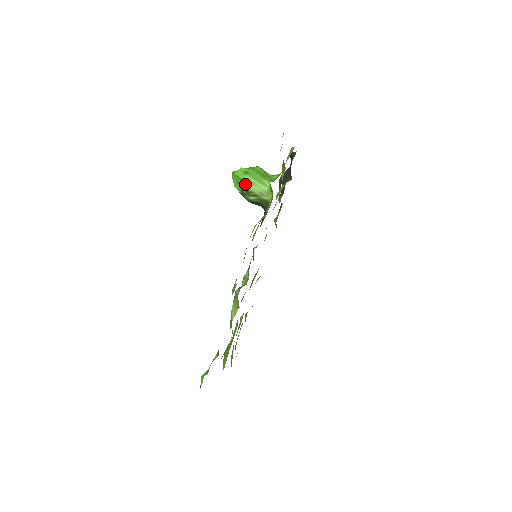
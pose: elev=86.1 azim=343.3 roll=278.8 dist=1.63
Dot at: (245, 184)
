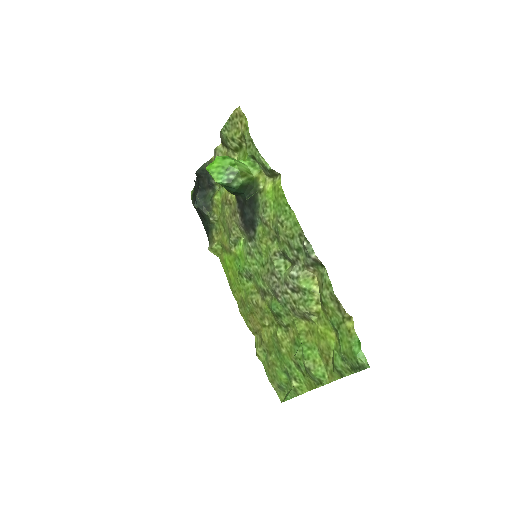
Dot at: (231, 168)
